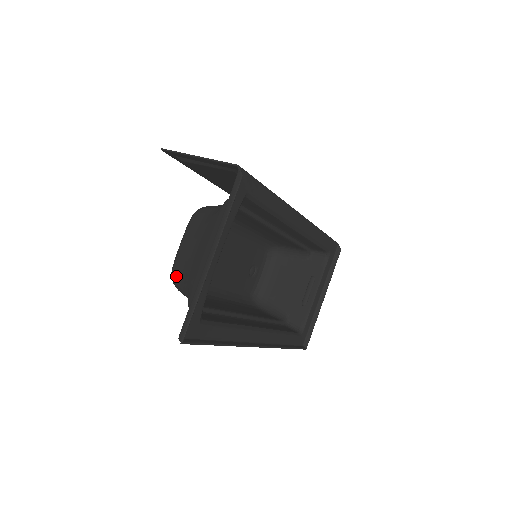
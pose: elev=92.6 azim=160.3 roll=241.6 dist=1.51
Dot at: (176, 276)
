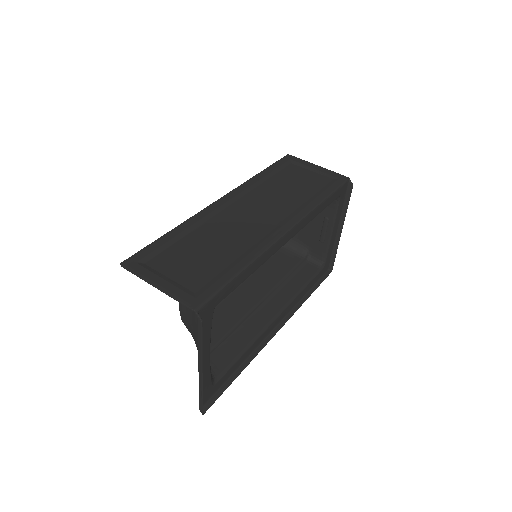
Dot at: occluded
